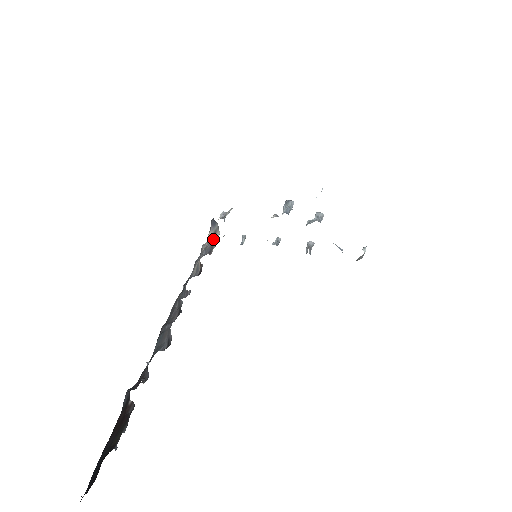
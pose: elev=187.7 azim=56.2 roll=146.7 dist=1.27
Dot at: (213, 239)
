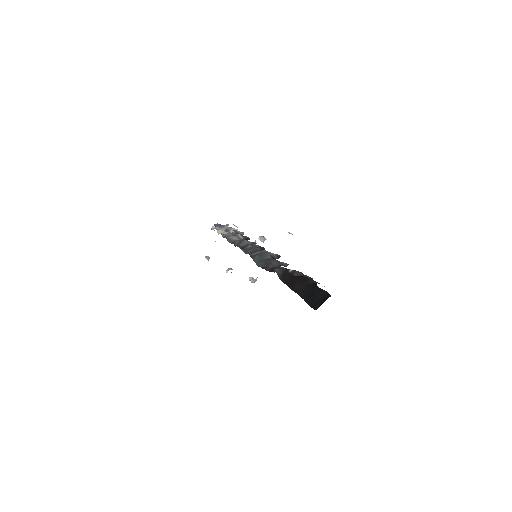
Dot at: (235, 230)
